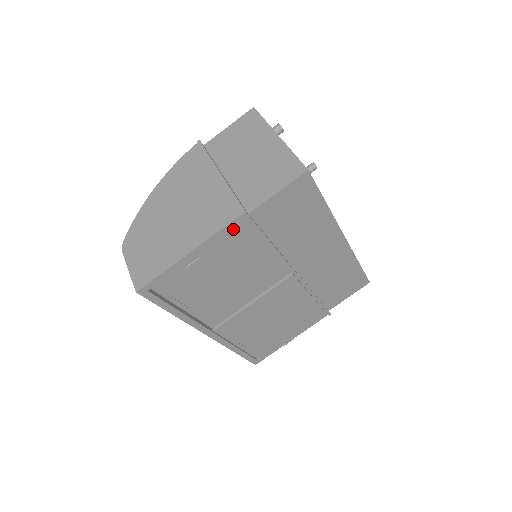
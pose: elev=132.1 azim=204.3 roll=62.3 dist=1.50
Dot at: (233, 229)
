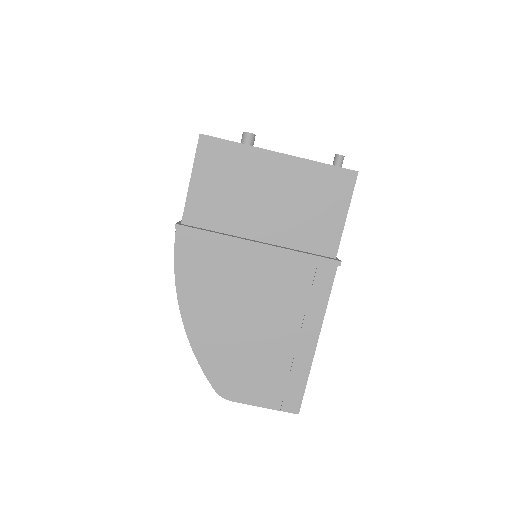
Dot at: occluded
